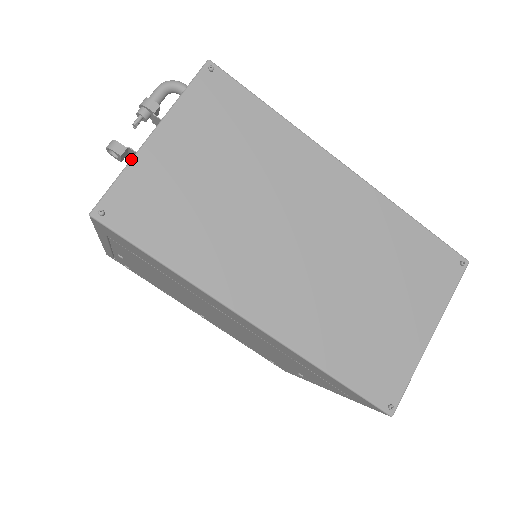
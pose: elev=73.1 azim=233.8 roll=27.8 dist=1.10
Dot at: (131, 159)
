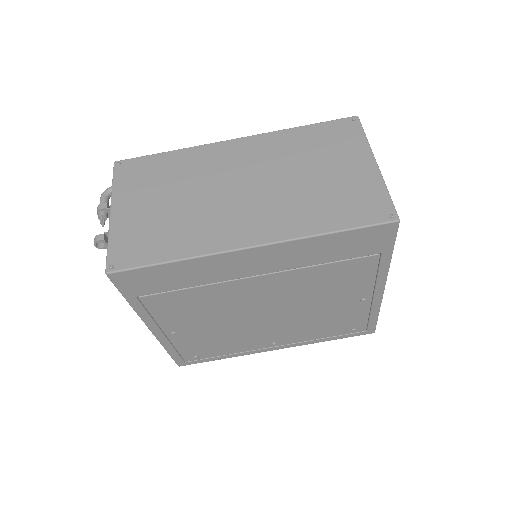
Dot at: (108, 232)
